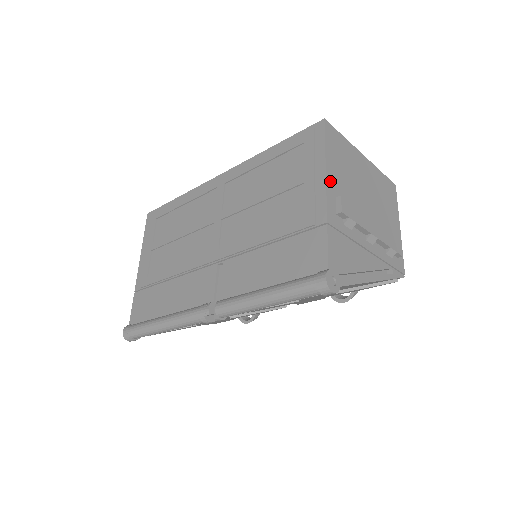
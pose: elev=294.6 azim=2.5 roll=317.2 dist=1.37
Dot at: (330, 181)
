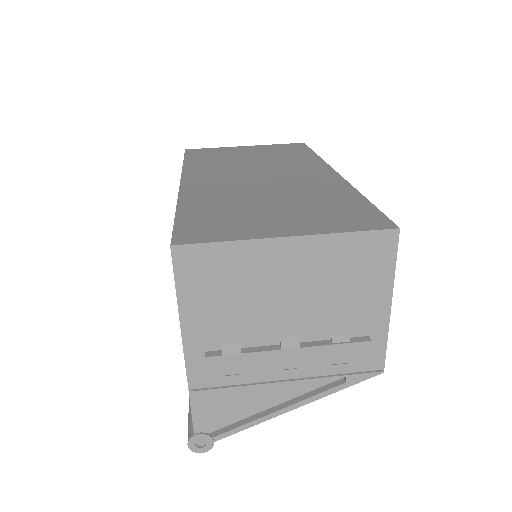
Dot at: (192, 336)
